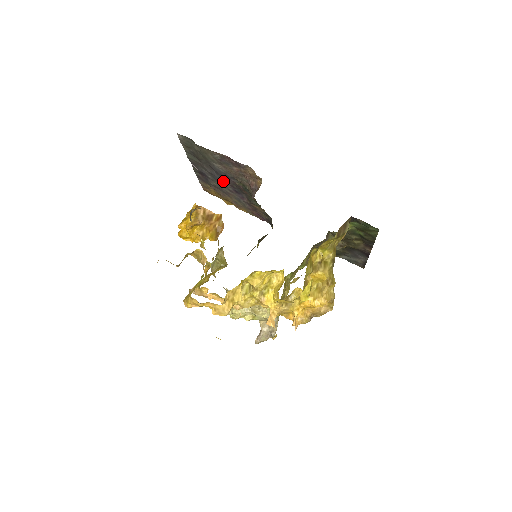
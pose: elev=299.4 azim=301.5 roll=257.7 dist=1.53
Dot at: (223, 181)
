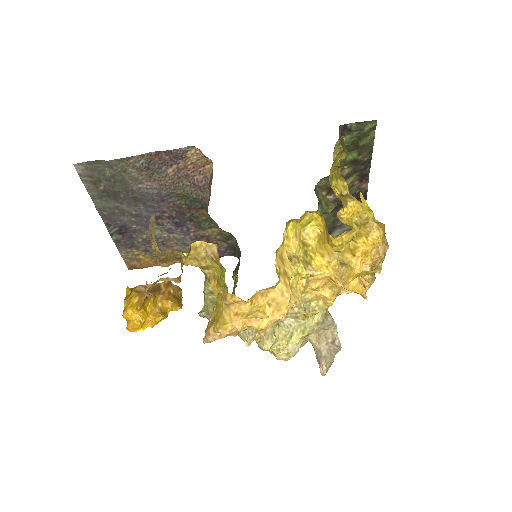
Dot at: (156, 218)
